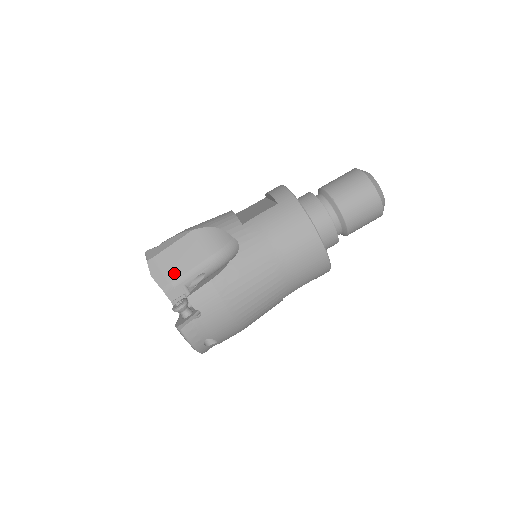
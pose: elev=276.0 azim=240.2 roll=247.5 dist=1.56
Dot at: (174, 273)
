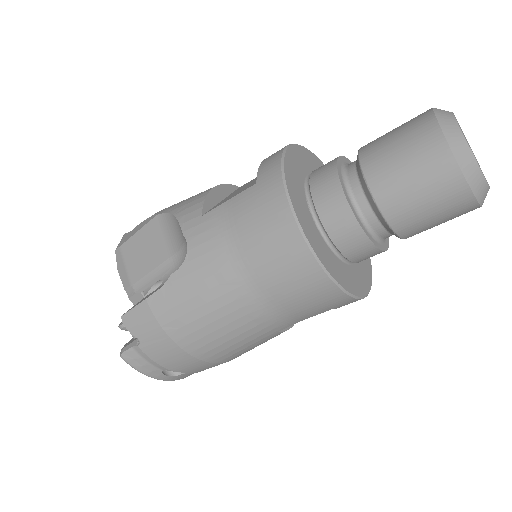
Dot at: (135, 272)
